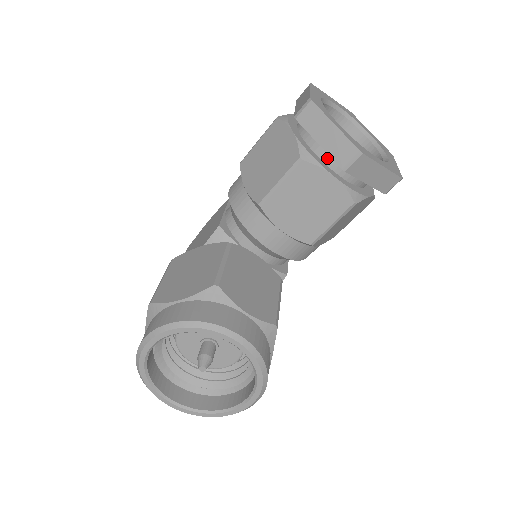
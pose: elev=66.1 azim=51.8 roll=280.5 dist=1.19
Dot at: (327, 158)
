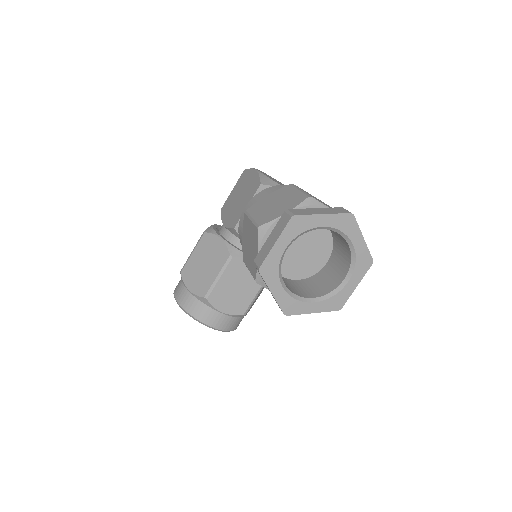
Dot at: occluded
